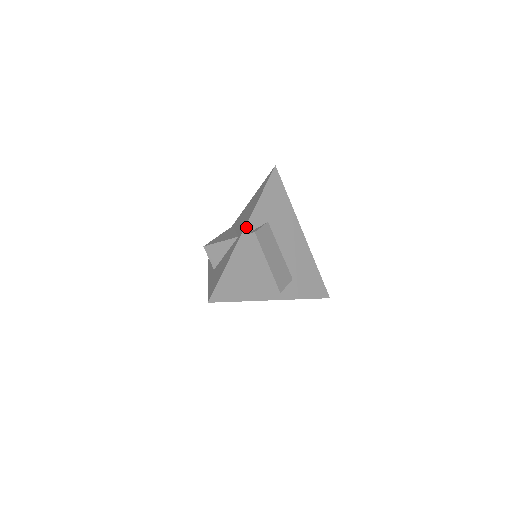
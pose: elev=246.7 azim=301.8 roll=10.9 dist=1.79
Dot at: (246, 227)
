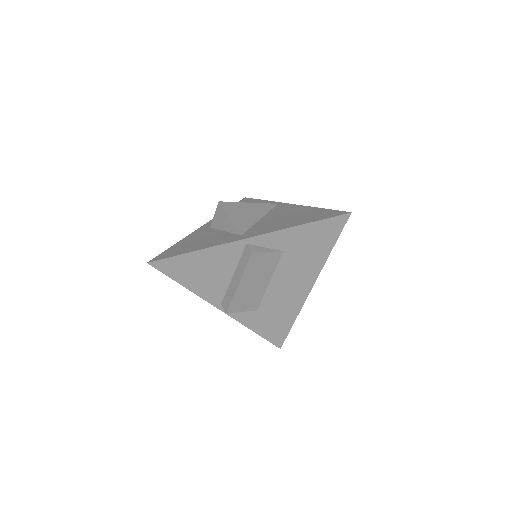
Dot at: (253, 238)
